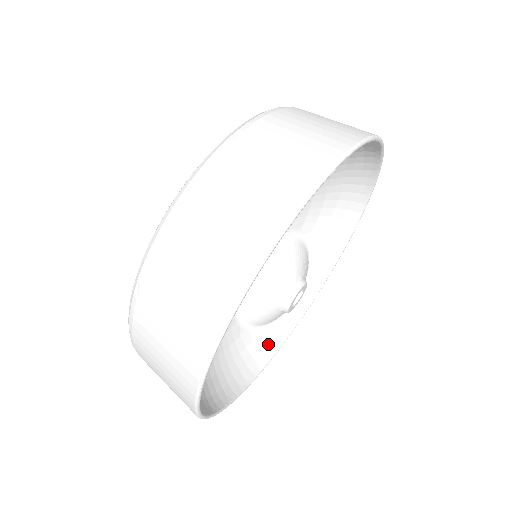
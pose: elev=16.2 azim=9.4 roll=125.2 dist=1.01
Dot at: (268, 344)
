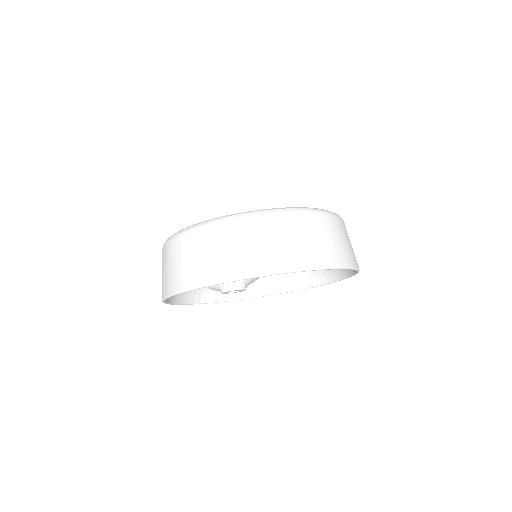
Dot at: (196, 296)
